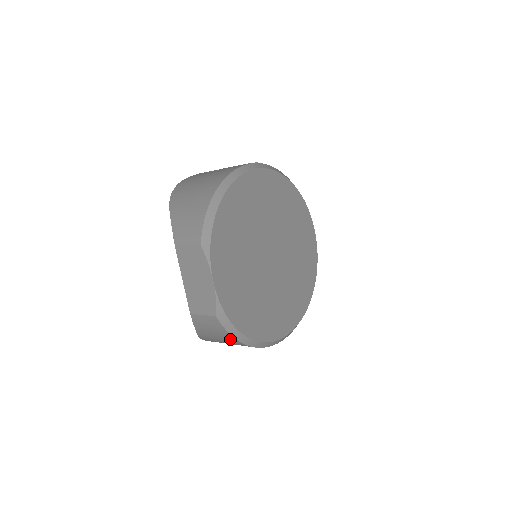
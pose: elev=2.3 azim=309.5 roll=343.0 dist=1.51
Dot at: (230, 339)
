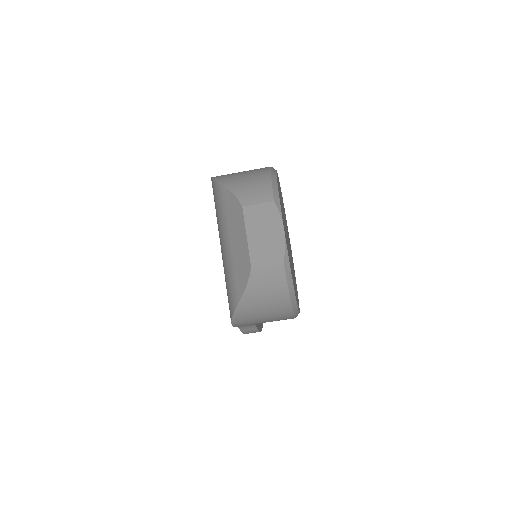
Dot at: (281, 294)
